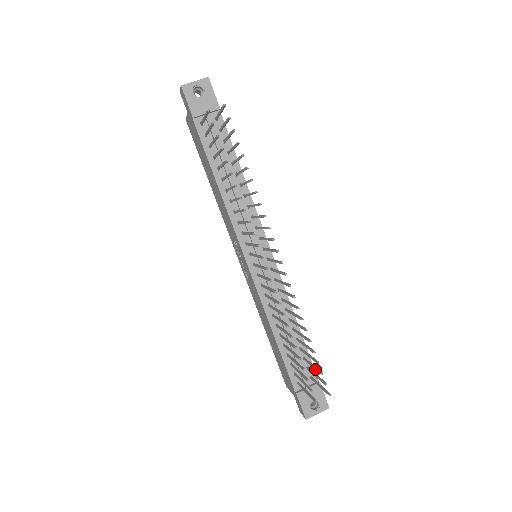
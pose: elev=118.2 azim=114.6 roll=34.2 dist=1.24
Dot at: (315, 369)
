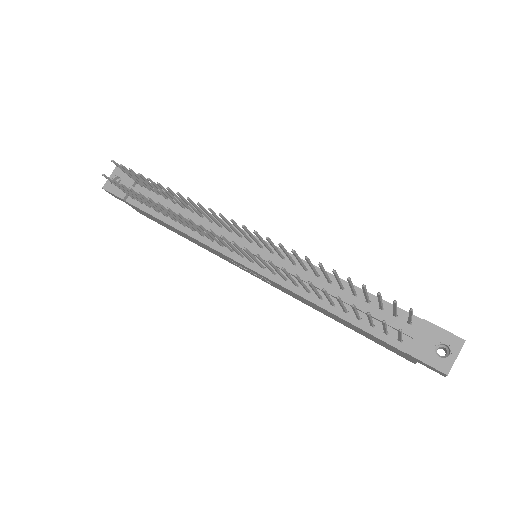
Dot at: (379, 300)
